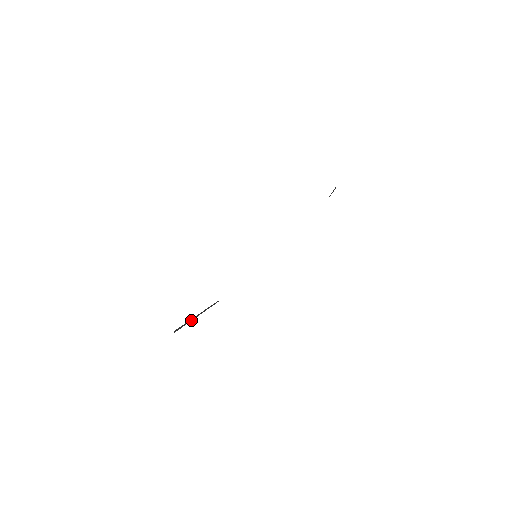
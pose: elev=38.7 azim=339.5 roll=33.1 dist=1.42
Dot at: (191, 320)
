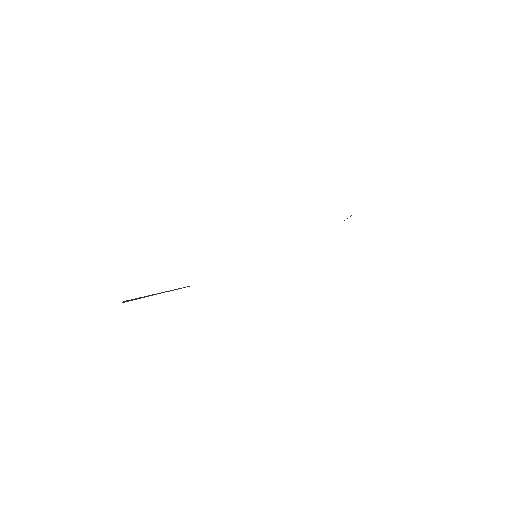
Dot at: (149, 295)
